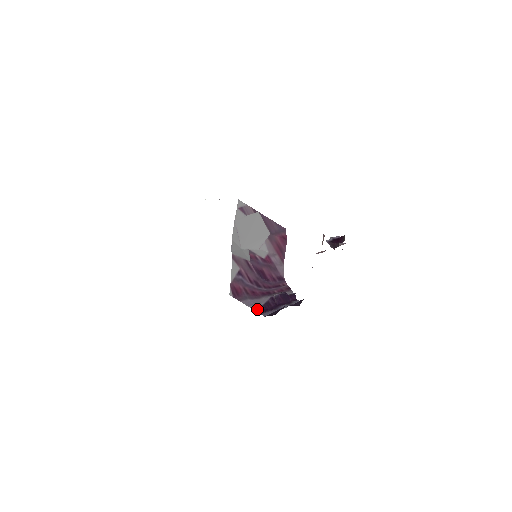
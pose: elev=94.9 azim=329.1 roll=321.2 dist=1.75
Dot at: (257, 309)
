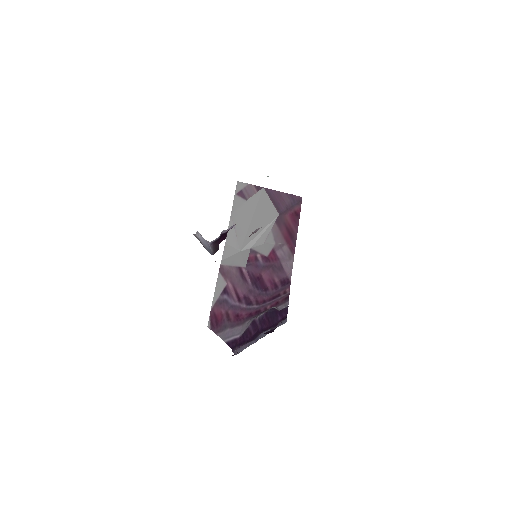
Dot at: (232, 343)
